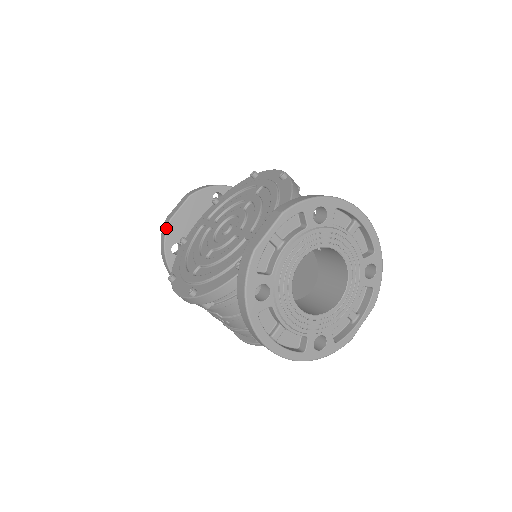
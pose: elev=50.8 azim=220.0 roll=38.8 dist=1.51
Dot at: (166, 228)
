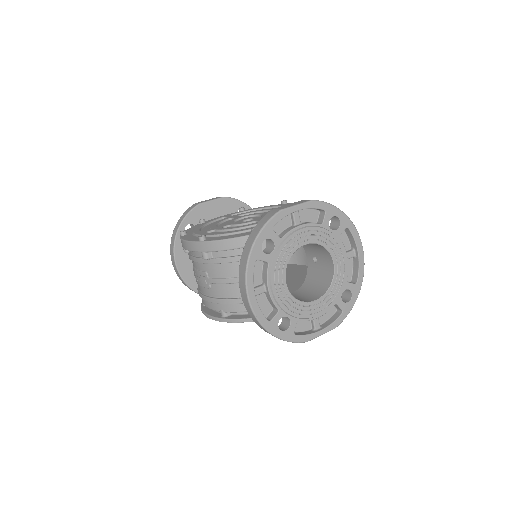
Dot at: (193, 208)
